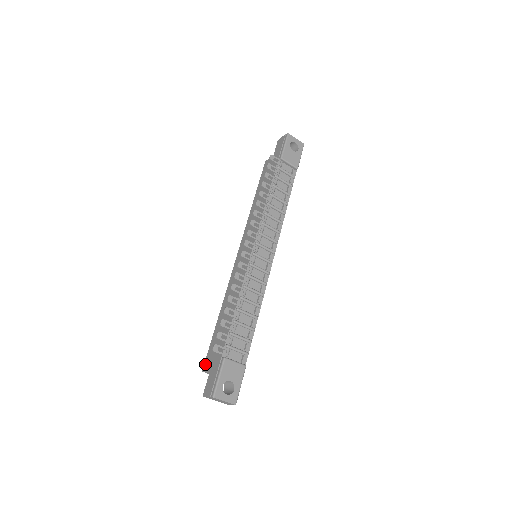
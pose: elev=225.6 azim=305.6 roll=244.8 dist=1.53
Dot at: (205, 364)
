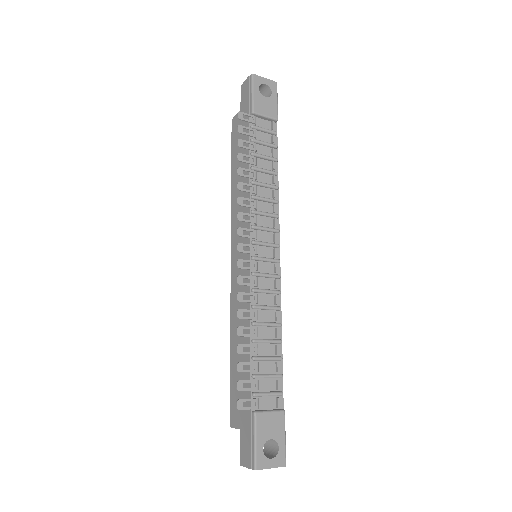
Dot at: (231, 417)
